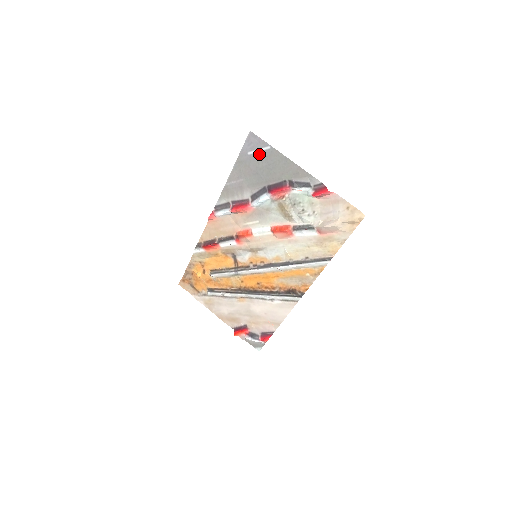
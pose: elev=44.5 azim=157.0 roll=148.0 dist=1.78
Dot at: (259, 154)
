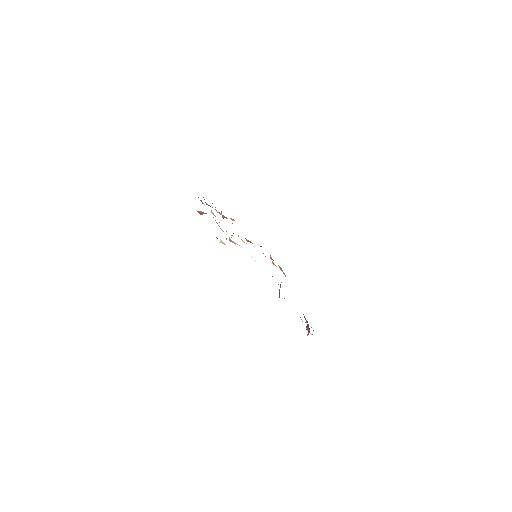
Dot at: occluded
